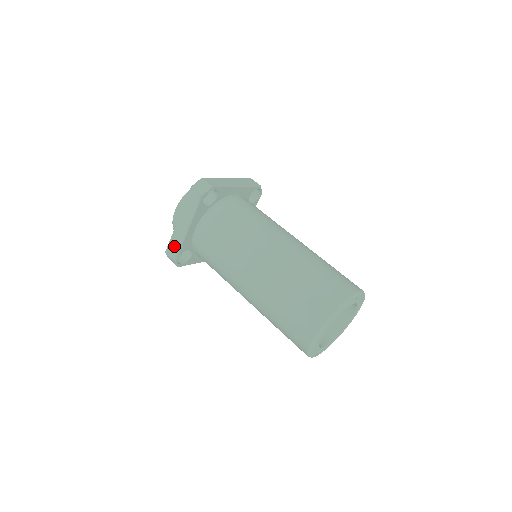
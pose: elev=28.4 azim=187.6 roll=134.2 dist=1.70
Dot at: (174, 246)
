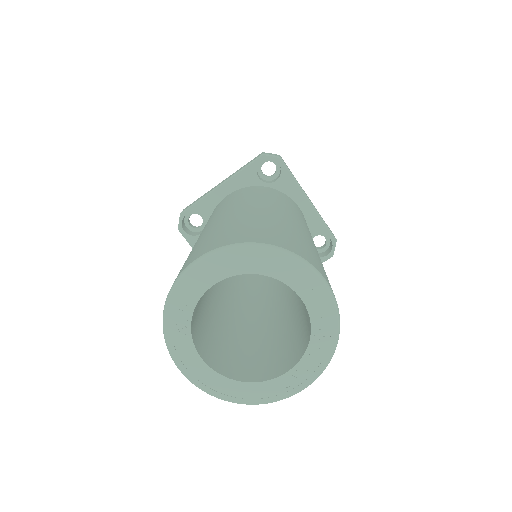
Dot at: (195, 201)
